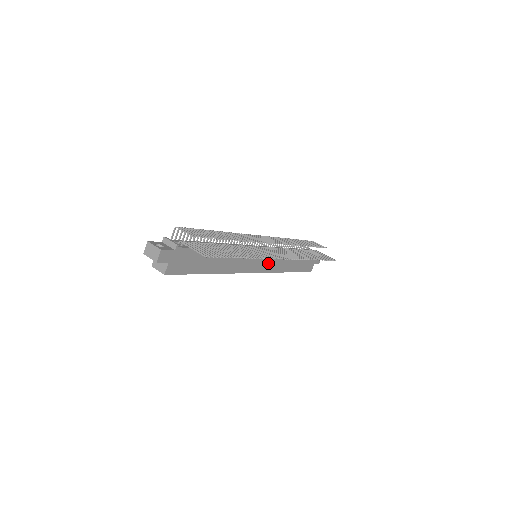
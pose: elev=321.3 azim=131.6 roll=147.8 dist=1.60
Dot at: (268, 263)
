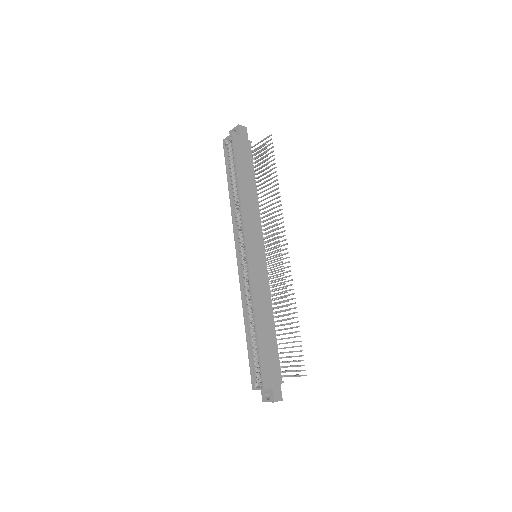
Dot at: (258, 273)
